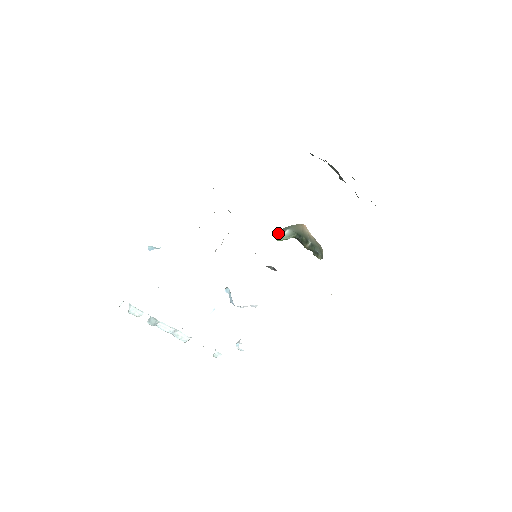
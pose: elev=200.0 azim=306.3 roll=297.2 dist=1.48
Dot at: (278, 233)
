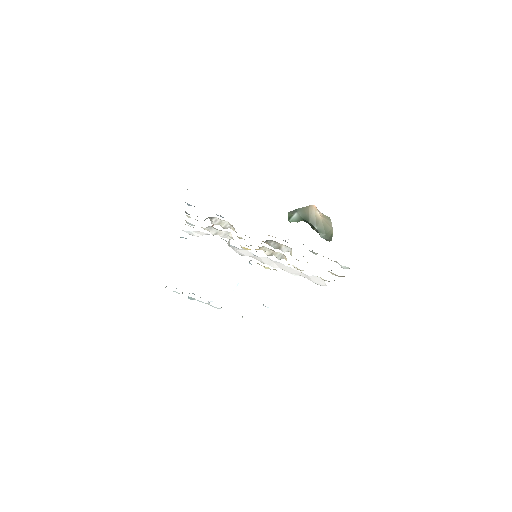
Dot at: (288, 215)
